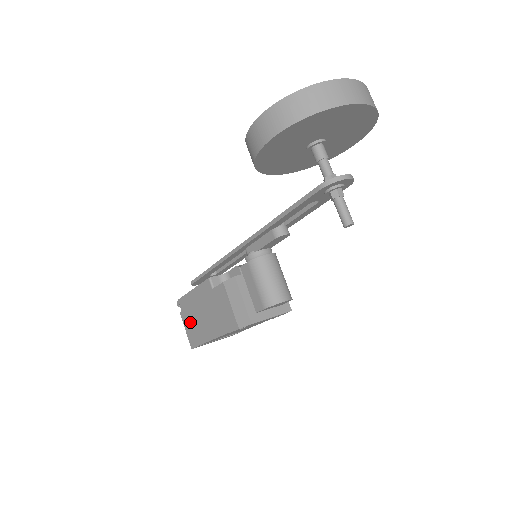
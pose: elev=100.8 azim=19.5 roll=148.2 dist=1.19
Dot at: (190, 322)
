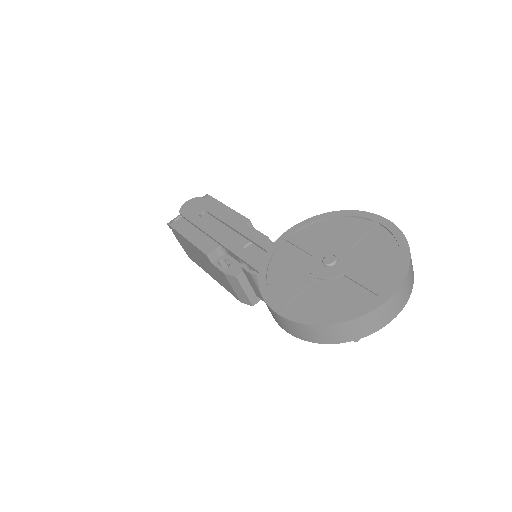
Dot at: (186, 248)
